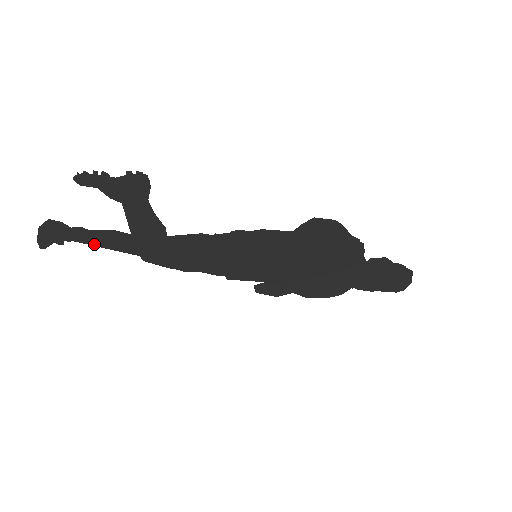
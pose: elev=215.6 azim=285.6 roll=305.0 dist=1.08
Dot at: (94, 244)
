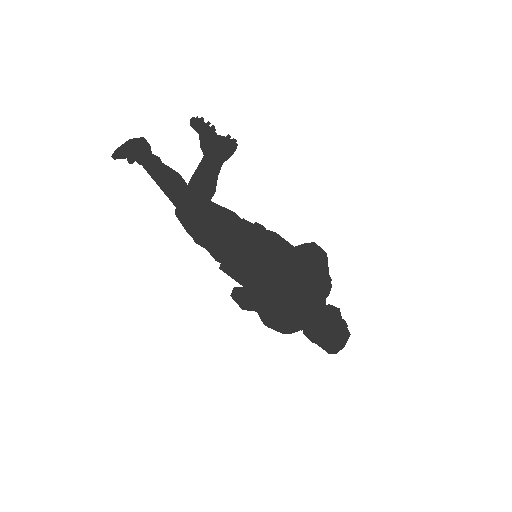
Dot at: (154, 177)
